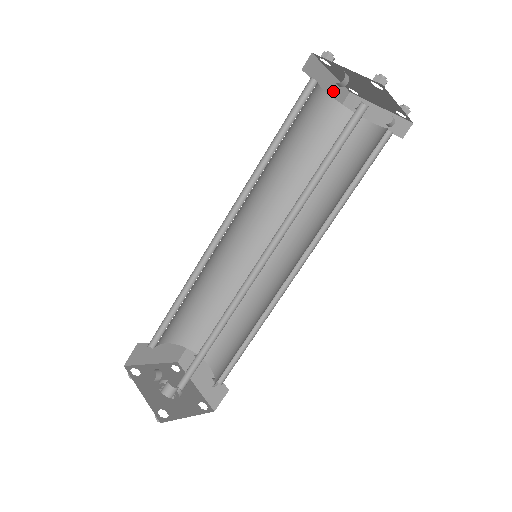
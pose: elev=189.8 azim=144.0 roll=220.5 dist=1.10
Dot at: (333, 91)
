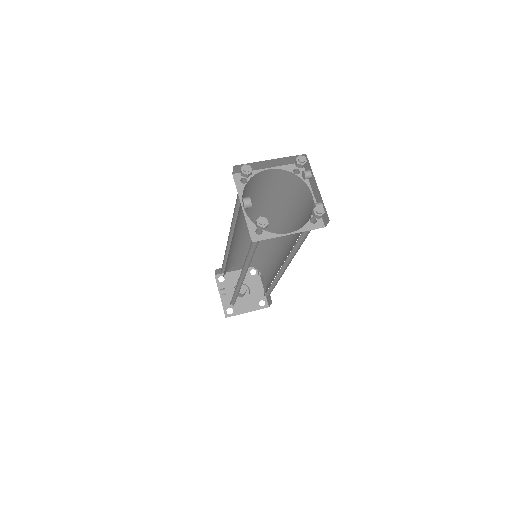
Dot at: (283, 162)
